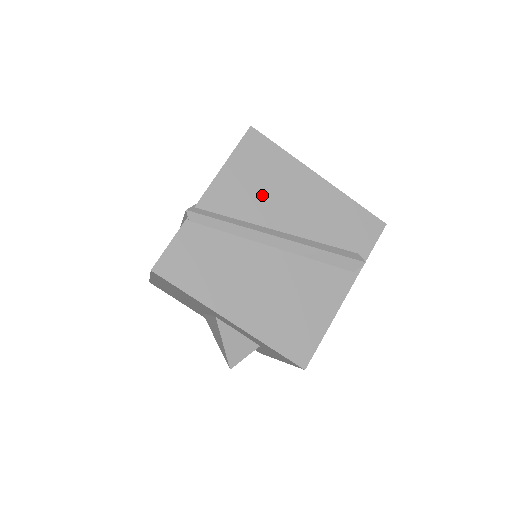
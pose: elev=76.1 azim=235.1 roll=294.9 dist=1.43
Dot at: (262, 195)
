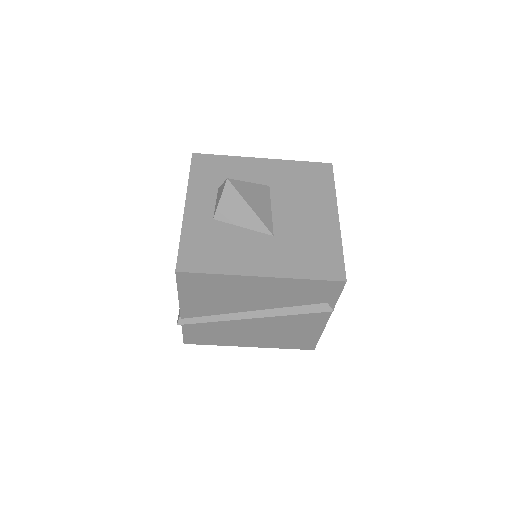
Dot at: (222, 301)
